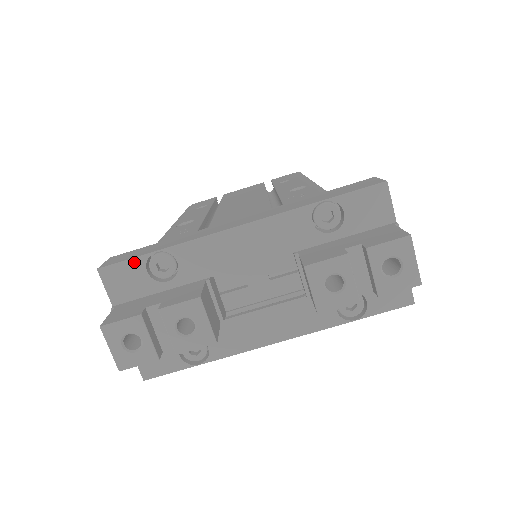
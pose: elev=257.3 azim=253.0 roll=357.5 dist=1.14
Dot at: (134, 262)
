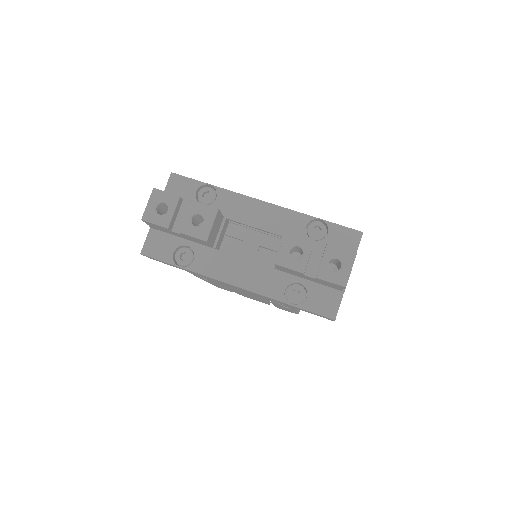
Dot at: (194, 182)
